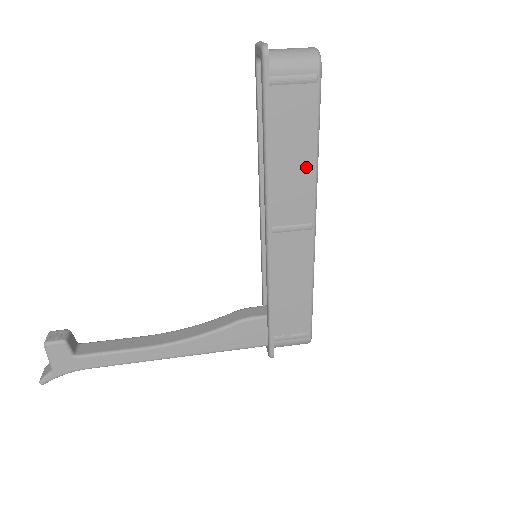
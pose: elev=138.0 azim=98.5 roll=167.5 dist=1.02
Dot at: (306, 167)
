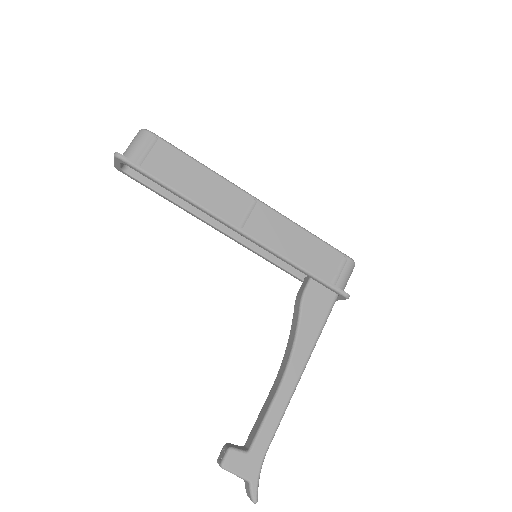
Dot at: (209, 178)
